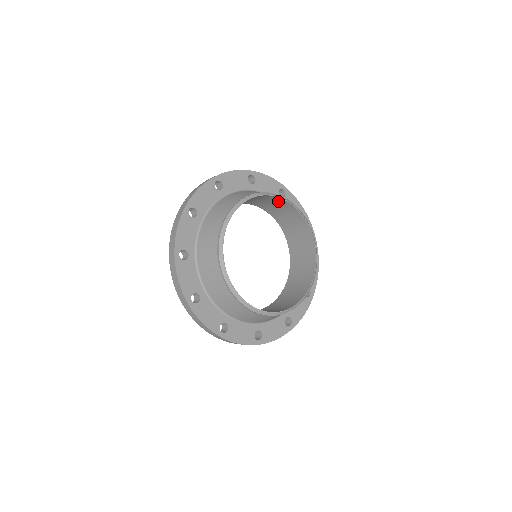
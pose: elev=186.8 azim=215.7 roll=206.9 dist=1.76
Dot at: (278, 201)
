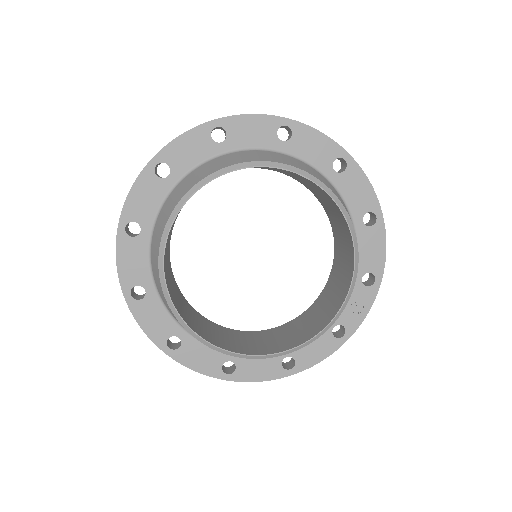
Dot at: (307, 180)
